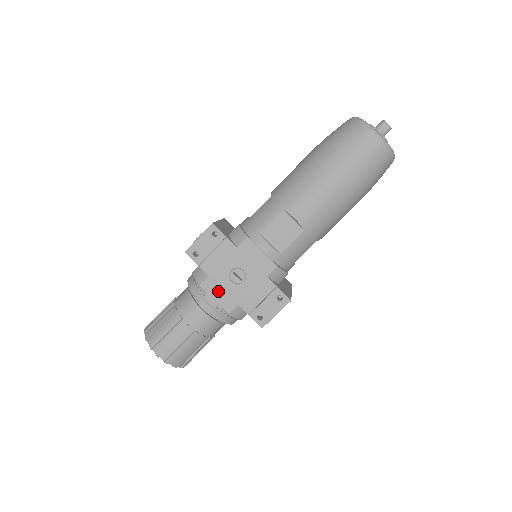
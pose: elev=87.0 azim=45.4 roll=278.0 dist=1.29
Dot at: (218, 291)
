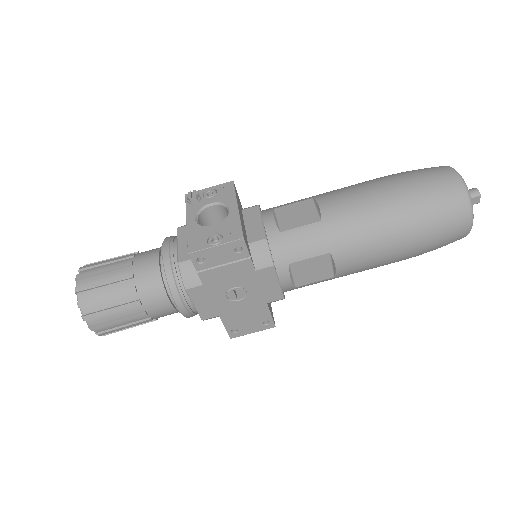
Dot at: (205, 300)
